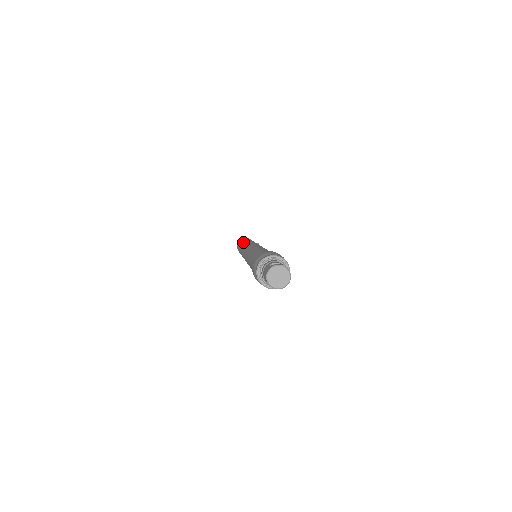
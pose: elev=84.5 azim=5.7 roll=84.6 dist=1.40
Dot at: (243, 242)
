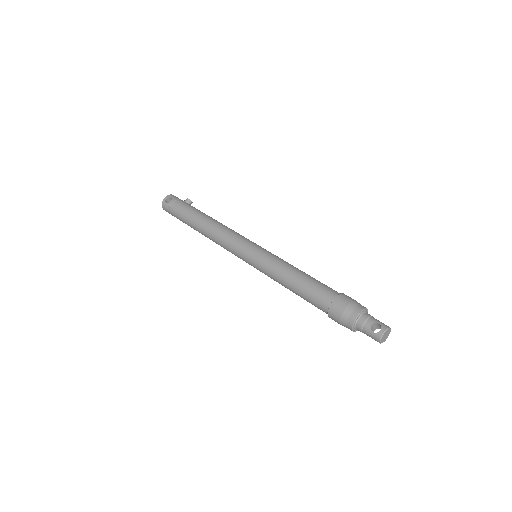
Dot at: (198, 225)
